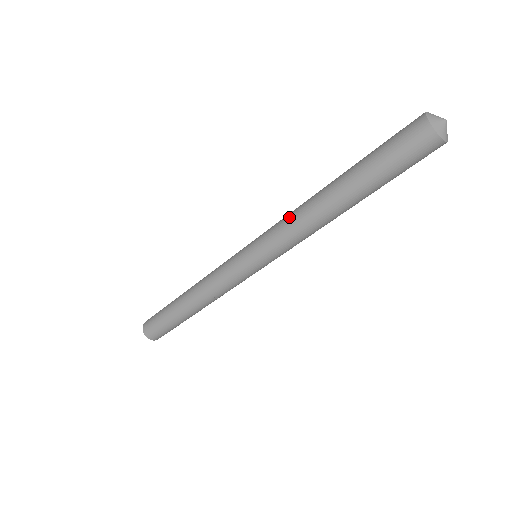
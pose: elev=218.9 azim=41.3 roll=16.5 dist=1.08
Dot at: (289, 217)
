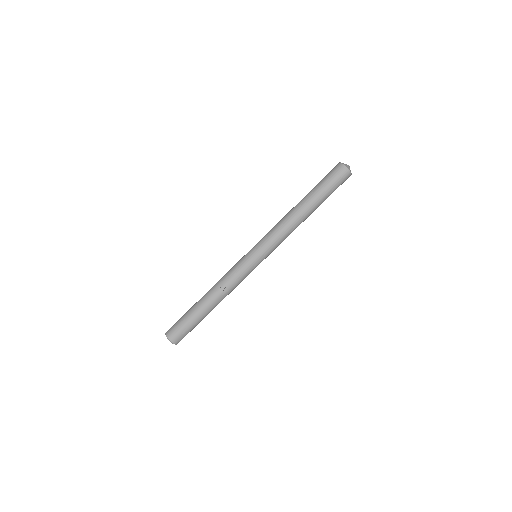
Dot at: occluded
